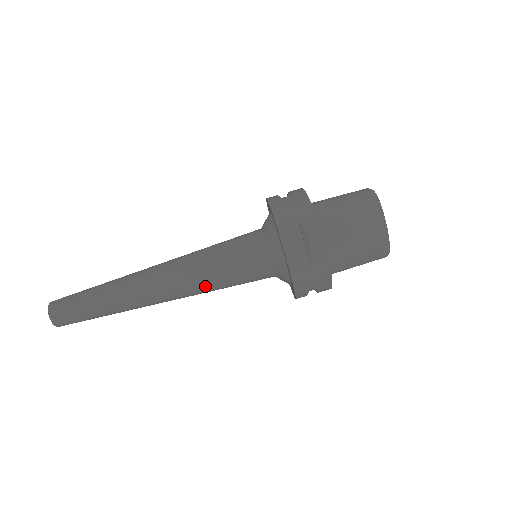
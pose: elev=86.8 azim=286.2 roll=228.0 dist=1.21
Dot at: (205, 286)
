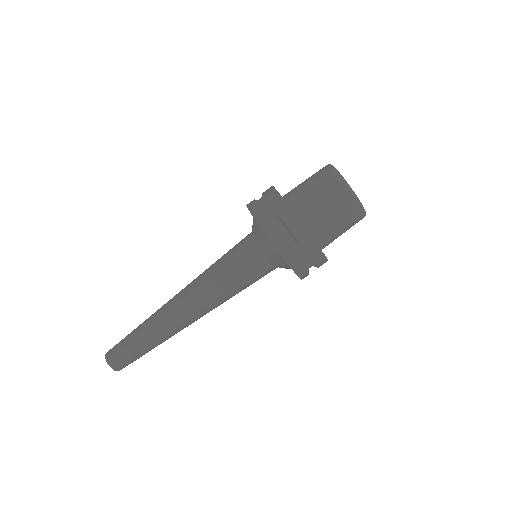
Dot at: (222, 296)
